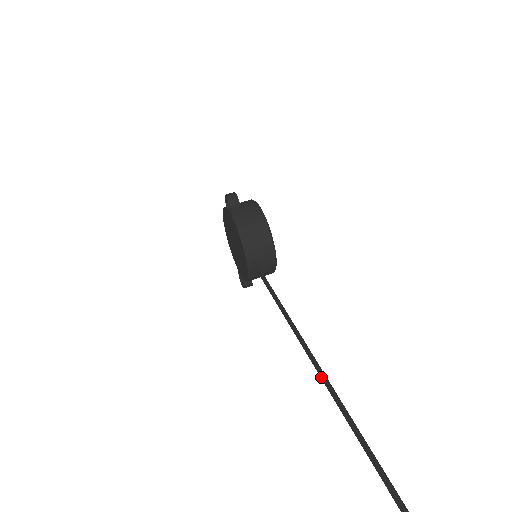
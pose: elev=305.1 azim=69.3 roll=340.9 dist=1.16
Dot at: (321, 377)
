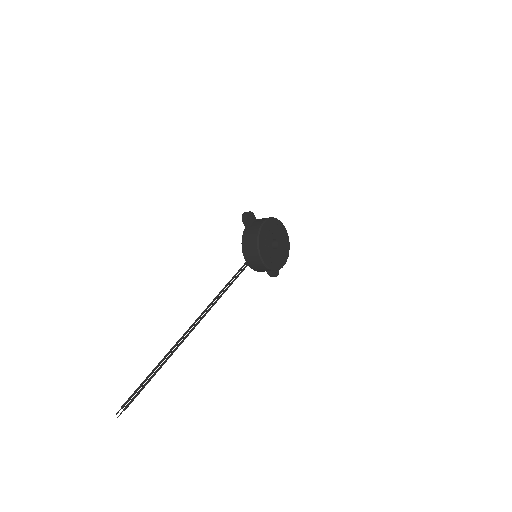
Dot at: (191, 330)
